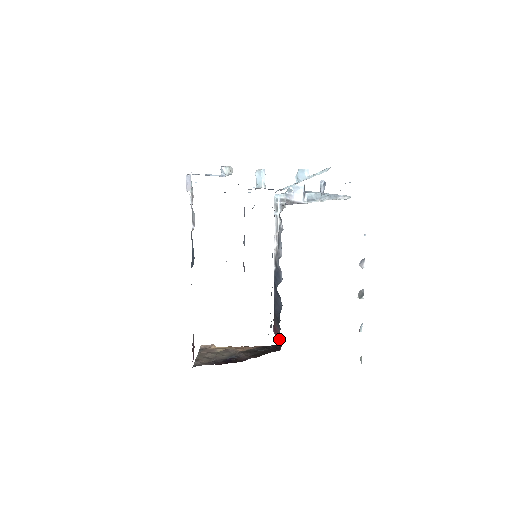
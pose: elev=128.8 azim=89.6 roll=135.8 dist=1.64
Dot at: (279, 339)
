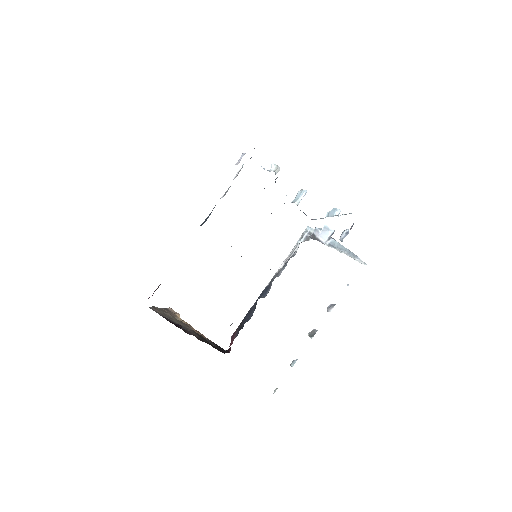
Dot at: (231, 344)
